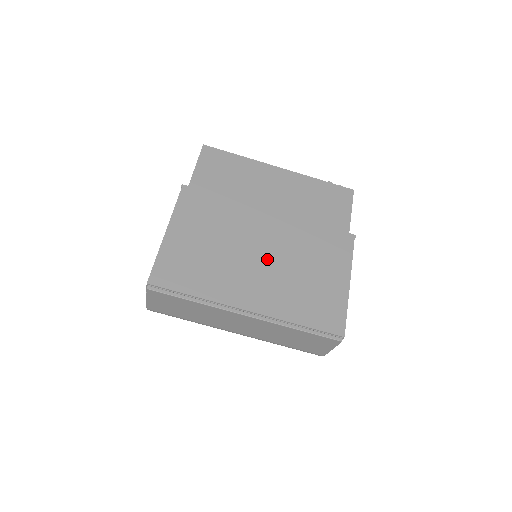
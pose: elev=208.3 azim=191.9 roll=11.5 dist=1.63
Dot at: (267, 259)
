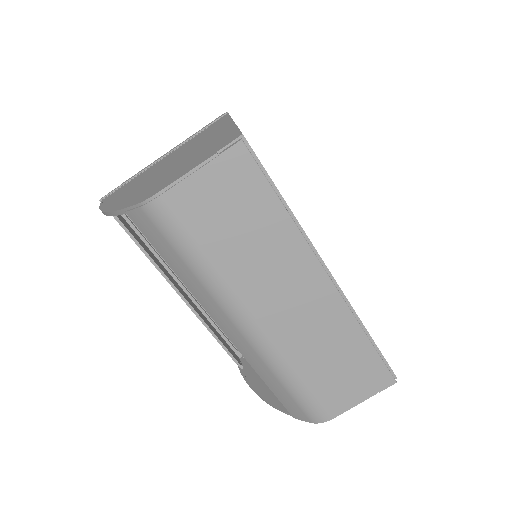
Dot at: occluded
